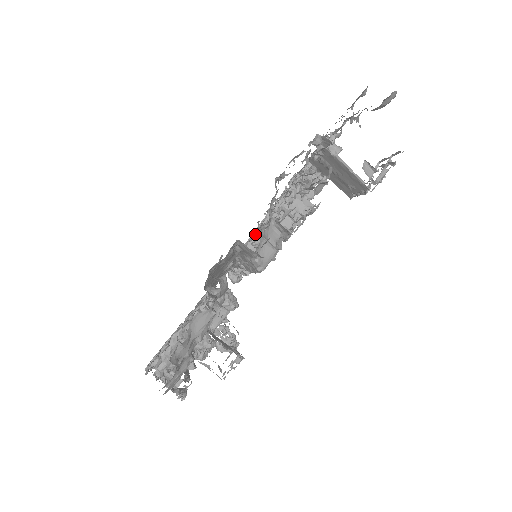
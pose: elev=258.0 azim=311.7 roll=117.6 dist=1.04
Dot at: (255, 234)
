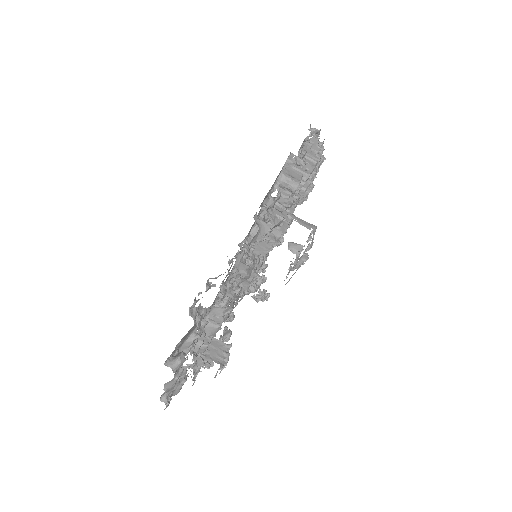
Dot at: occluded
